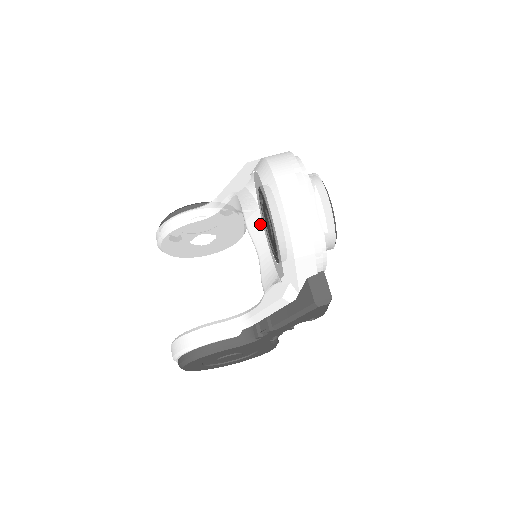
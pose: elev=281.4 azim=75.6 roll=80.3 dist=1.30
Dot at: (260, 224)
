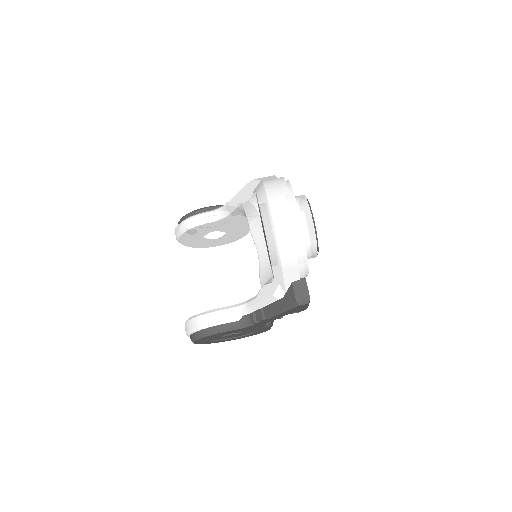
Dot at: (261, 229)
